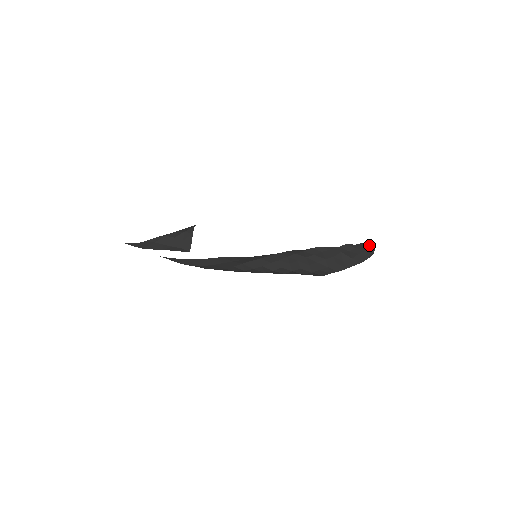
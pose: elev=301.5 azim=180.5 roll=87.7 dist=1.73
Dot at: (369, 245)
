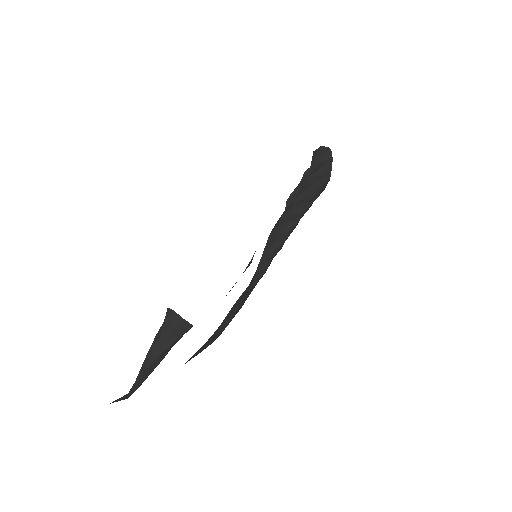
Dot at: (317, 151)
